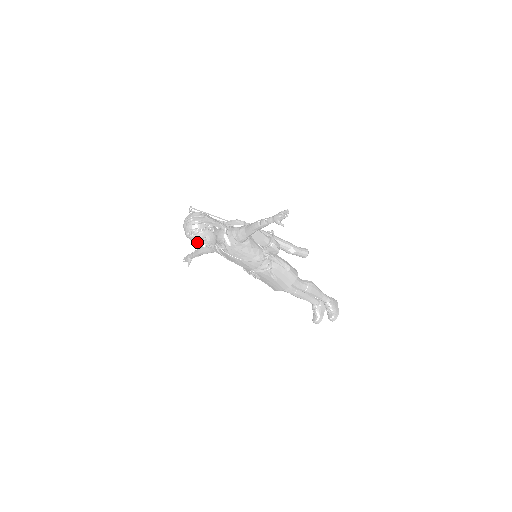
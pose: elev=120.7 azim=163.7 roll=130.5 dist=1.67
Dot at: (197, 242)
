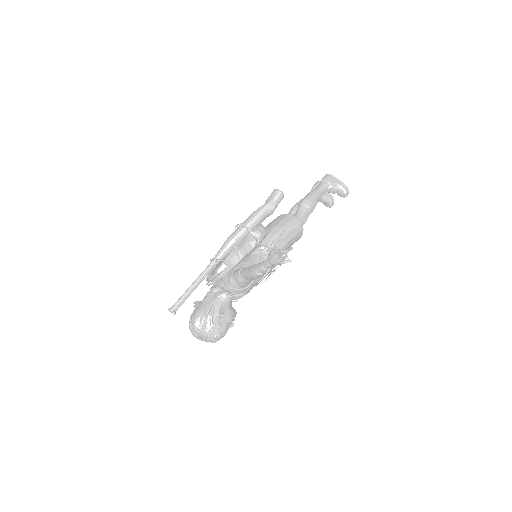
Dot at: occluded
